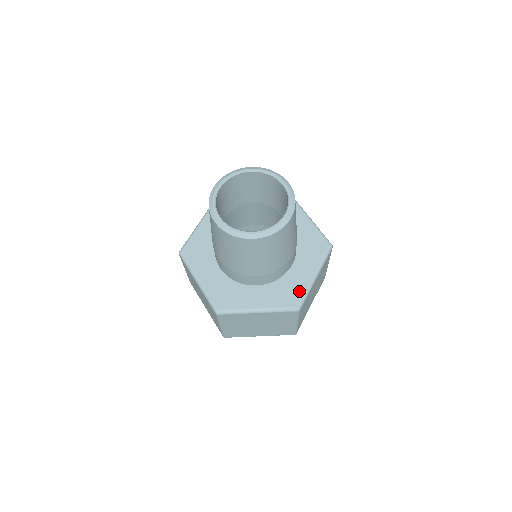
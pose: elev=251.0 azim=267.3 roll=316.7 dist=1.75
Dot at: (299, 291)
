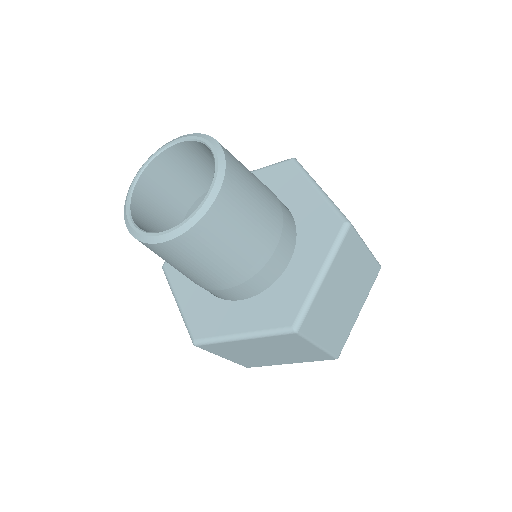
Dot at: (296, 302)
